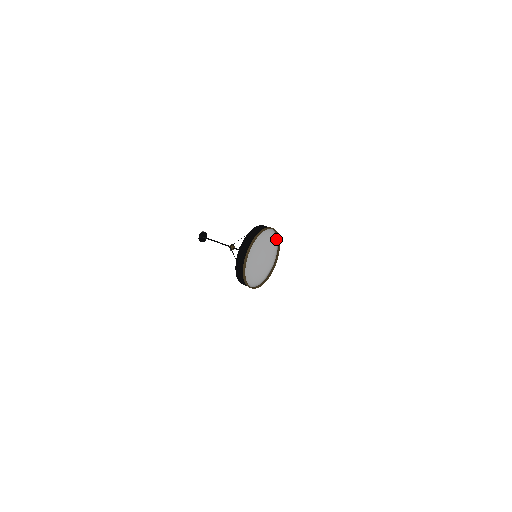
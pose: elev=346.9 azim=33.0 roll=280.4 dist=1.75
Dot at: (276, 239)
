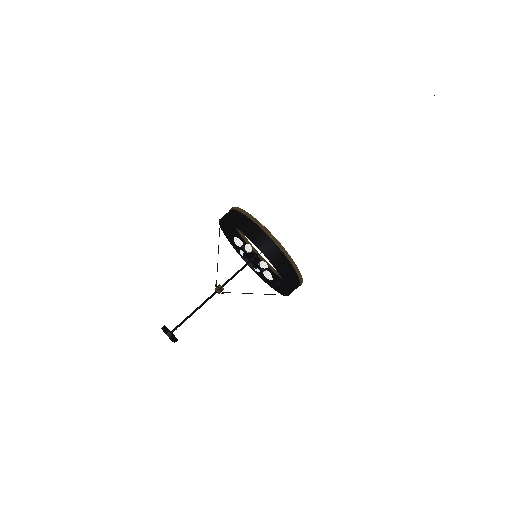
Dot at: (241, 237)
